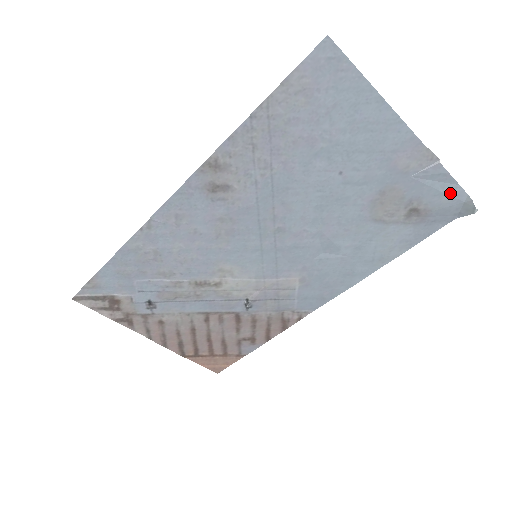
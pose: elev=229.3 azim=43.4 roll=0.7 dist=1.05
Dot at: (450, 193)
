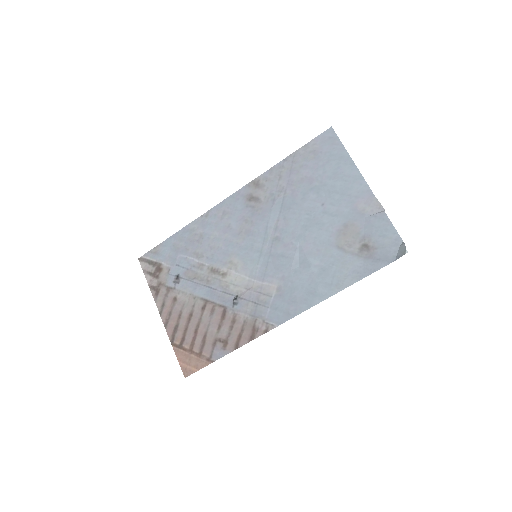
Dot at: (390, 236)
